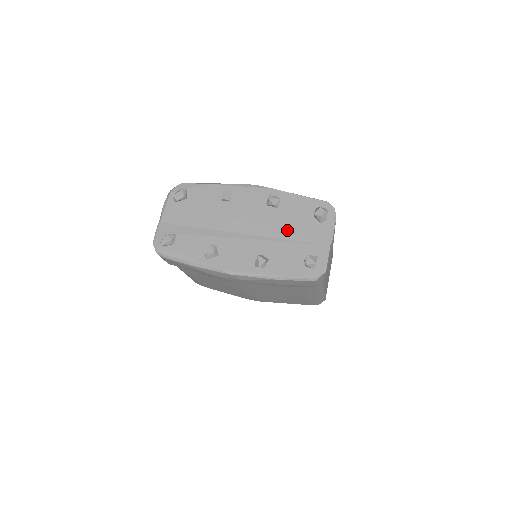
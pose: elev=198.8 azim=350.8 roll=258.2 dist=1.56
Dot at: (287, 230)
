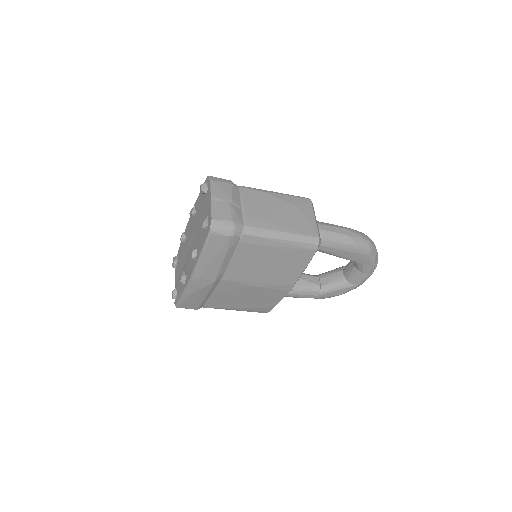
Dot at: (199, 220)
